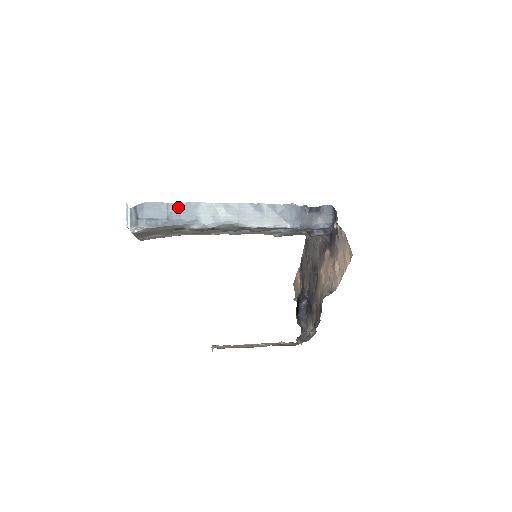
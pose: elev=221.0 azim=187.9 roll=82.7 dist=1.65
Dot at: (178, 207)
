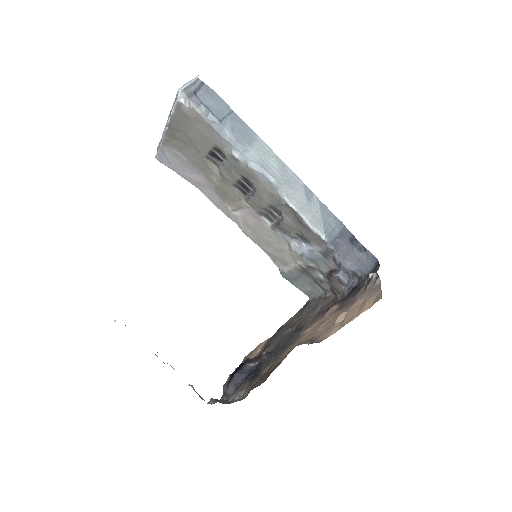
Dot at: (239, 122)
